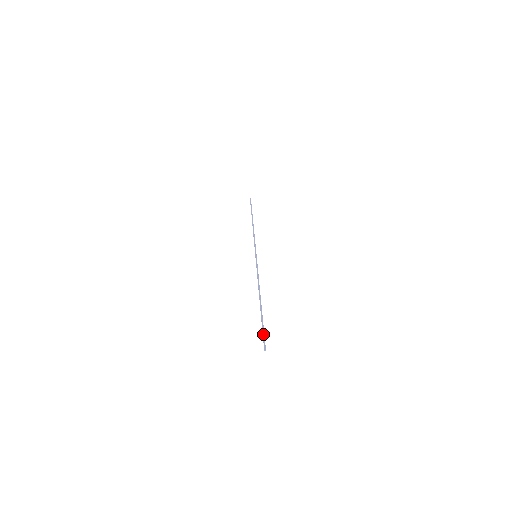
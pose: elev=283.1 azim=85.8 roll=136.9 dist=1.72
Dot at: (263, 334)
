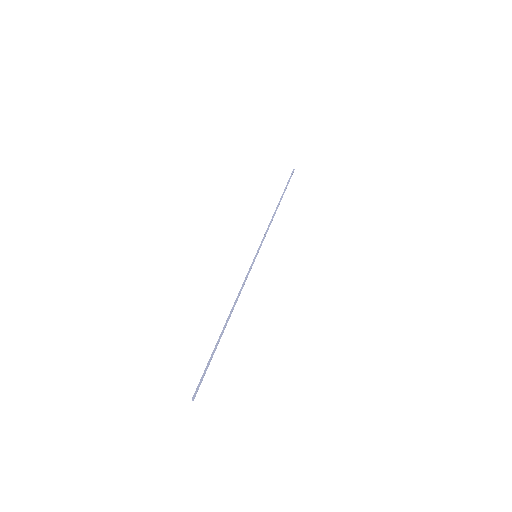
Dot at: (202, 375)
